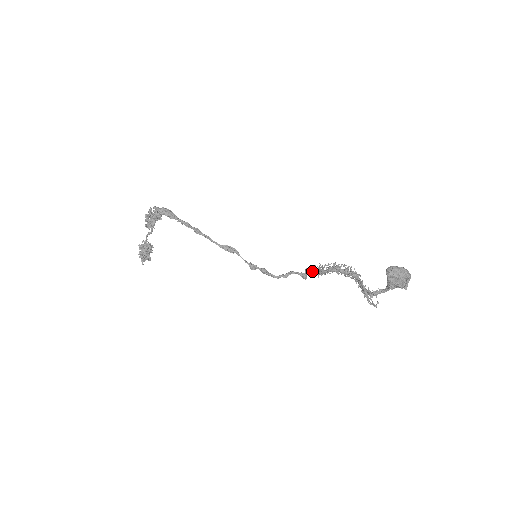
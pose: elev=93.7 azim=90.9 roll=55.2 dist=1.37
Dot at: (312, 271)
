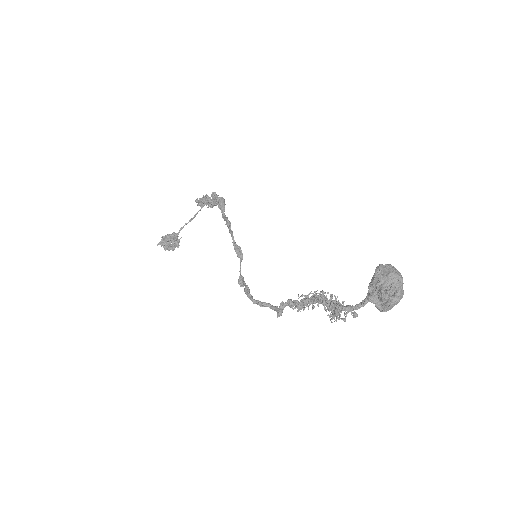
Dot at: (293, 303)
